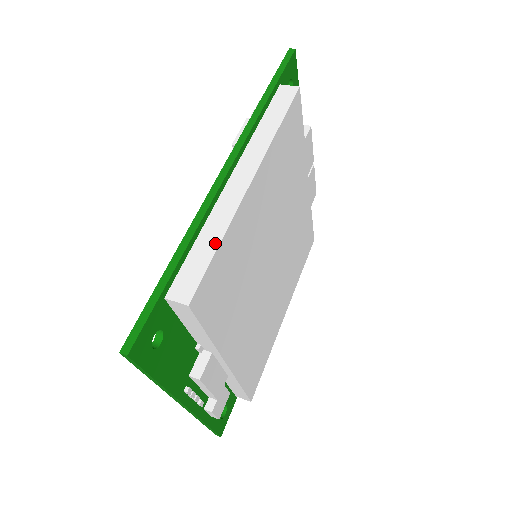
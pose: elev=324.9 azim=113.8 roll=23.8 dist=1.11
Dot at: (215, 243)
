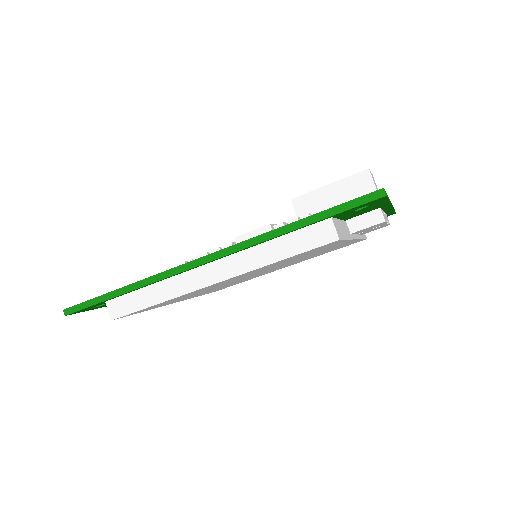
Dot at: (154, 301)
